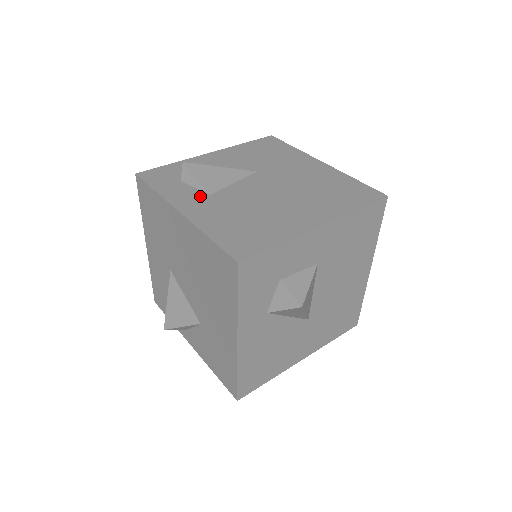
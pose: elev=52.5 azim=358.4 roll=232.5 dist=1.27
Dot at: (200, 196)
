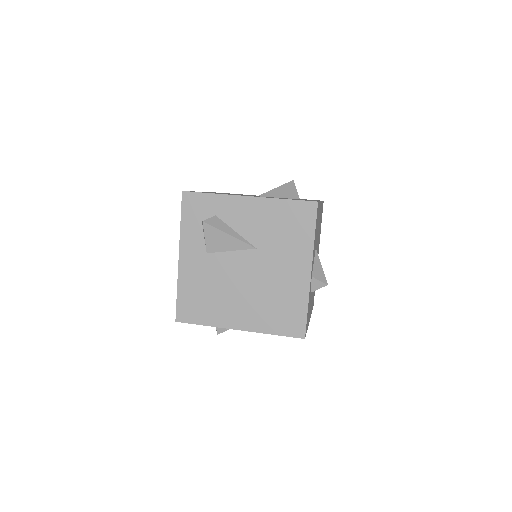
Dot at: (200, 250)
